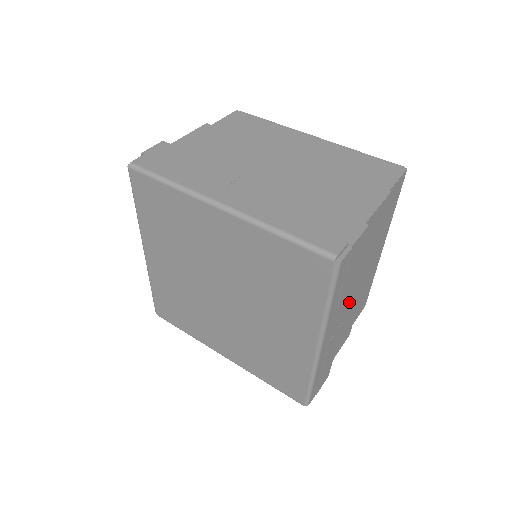
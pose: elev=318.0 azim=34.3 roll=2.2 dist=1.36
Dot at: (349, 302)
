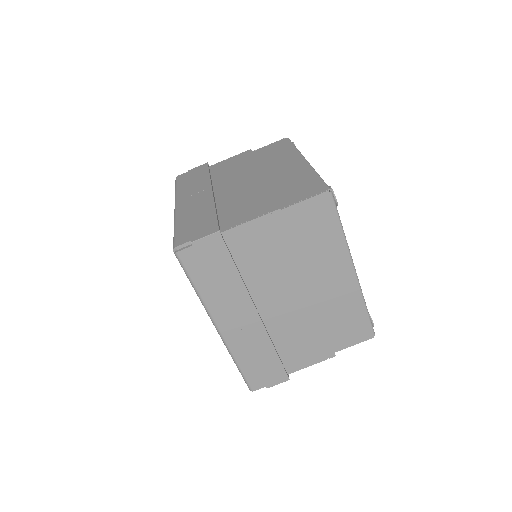
Dot at: occluded
